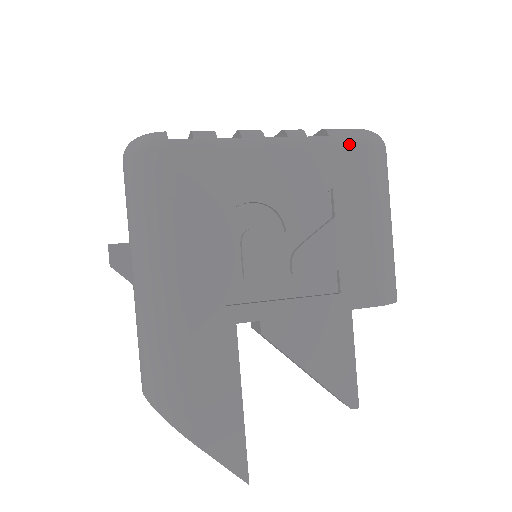
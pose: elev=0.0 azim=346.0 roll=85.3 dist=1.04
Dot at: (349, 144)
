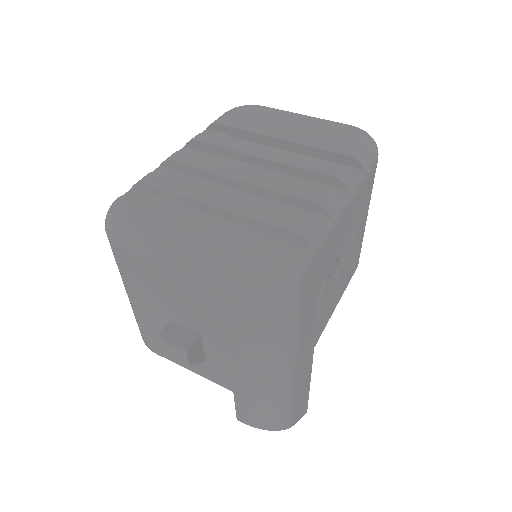
Dot at: (372, 169)
